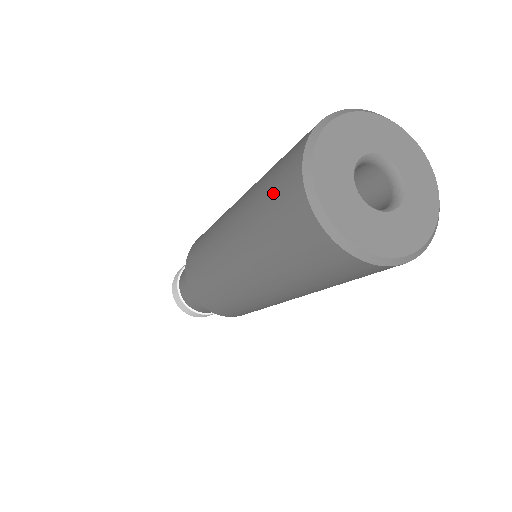
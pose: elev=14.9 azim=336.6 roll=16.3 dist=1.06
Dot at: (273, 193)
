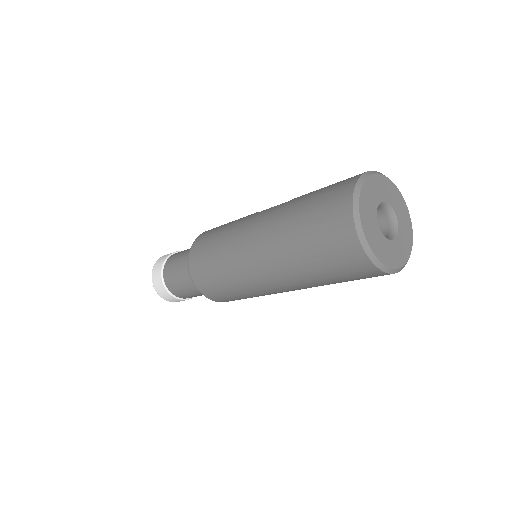
Dot at: (322, 235)
